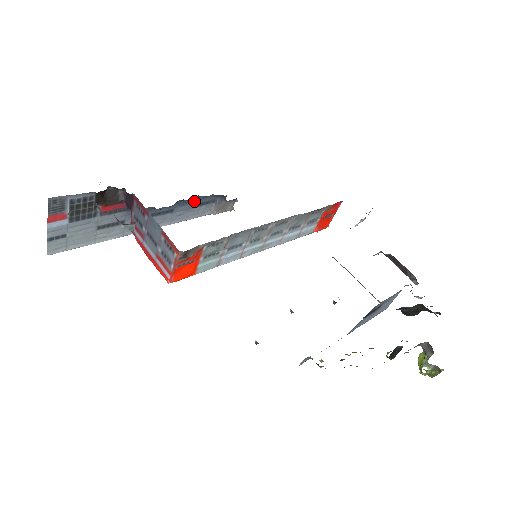
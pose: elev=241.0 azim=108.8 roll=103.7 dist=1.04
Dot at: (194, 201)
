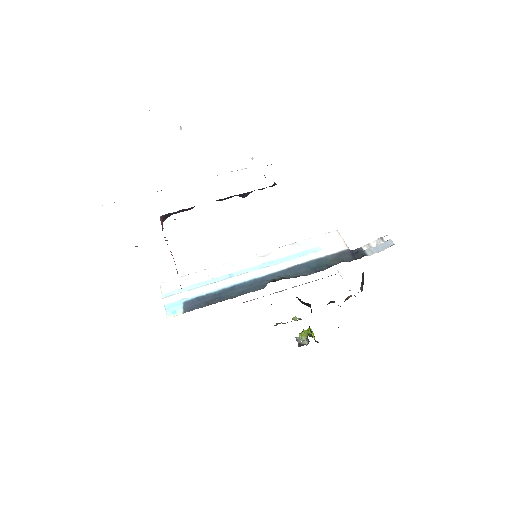
Dot at: occluded
